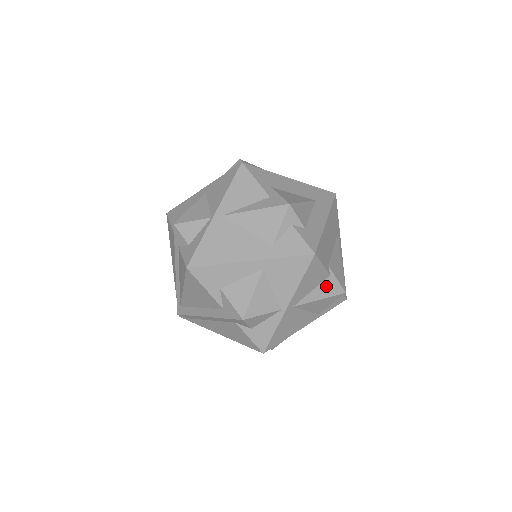
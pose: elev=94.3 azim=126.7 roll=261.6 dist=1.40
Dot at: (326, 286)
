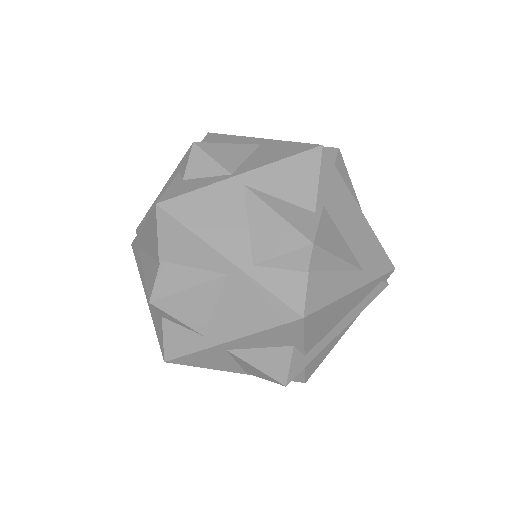
Dot at: (299, 214)
